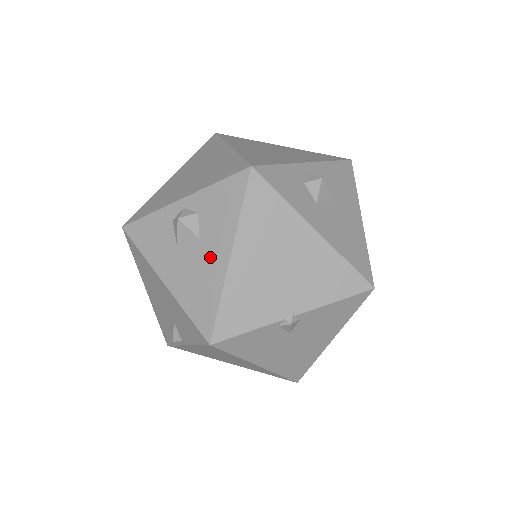
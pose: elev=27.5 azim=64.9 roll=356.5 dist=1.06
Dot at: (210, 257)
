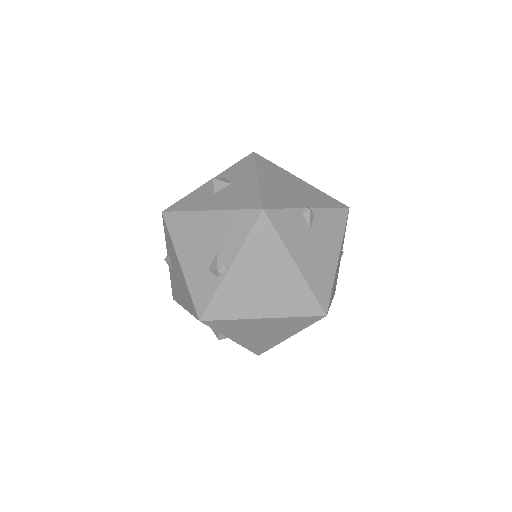
Dot at: (243, 184)
